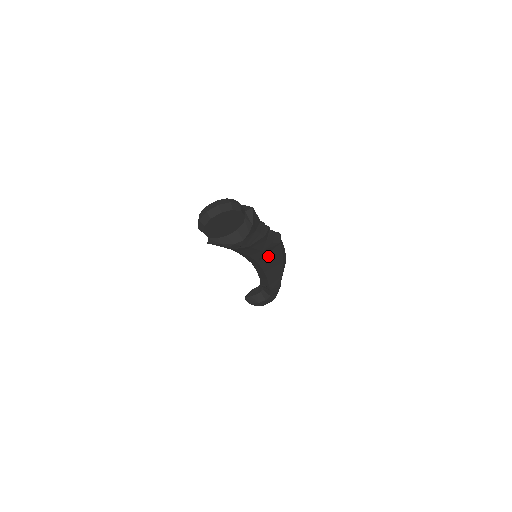
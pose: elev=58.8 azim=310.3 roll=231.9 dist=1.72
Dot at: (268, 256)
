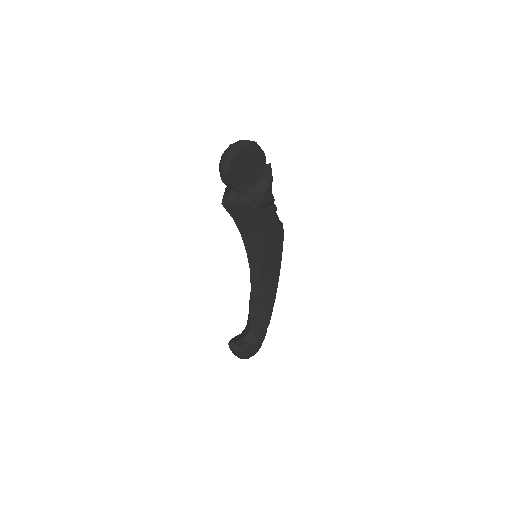
Dot at: (270, 253)
